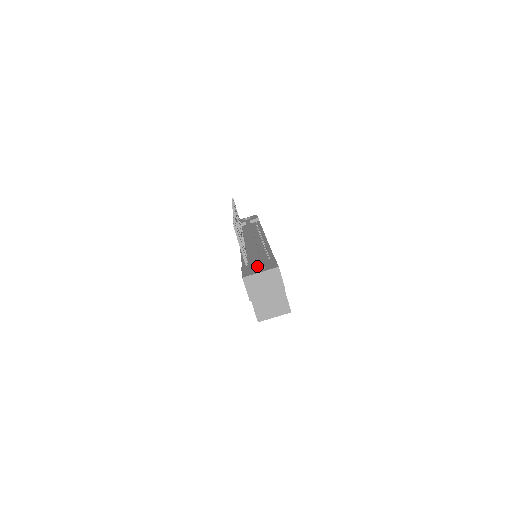
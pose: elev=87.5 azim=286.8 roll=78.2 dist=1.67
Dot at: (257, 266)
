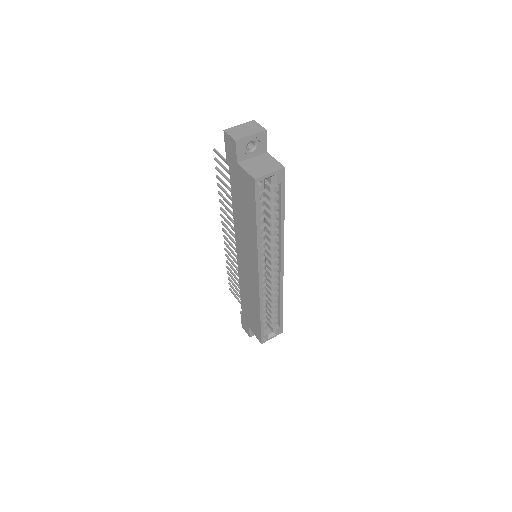
Dot at: occluded
